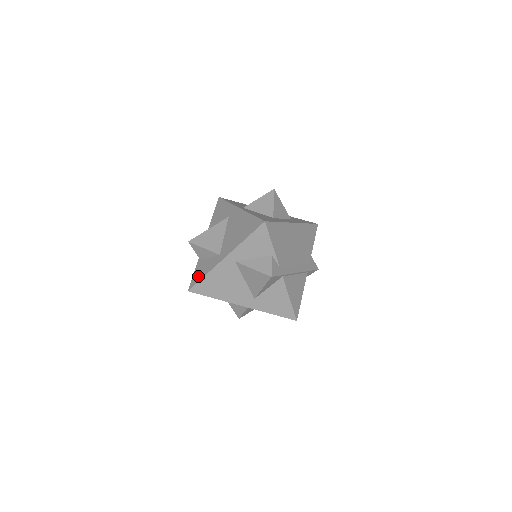
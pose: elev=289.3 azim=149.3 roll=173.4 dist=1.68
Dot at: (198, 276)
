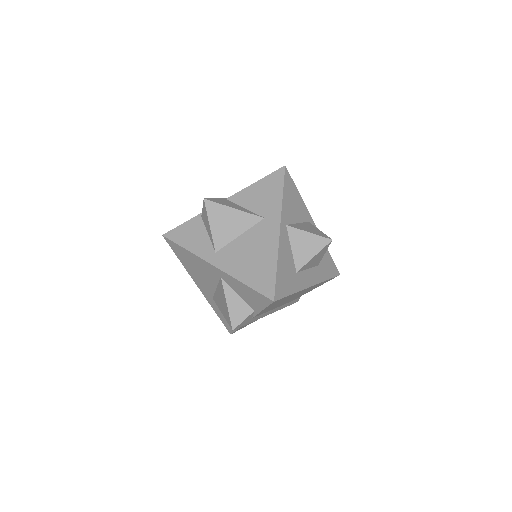
Dot at: (182, 237)
